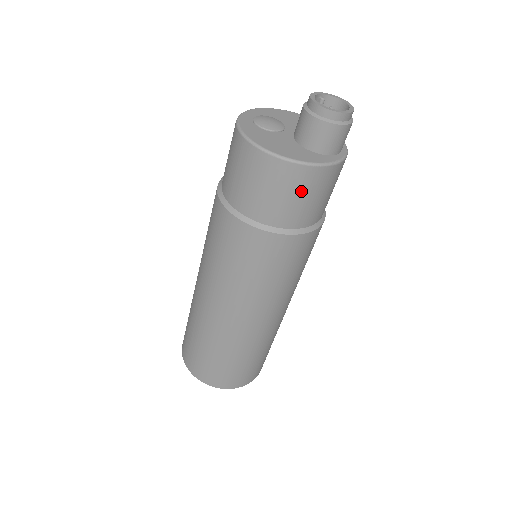
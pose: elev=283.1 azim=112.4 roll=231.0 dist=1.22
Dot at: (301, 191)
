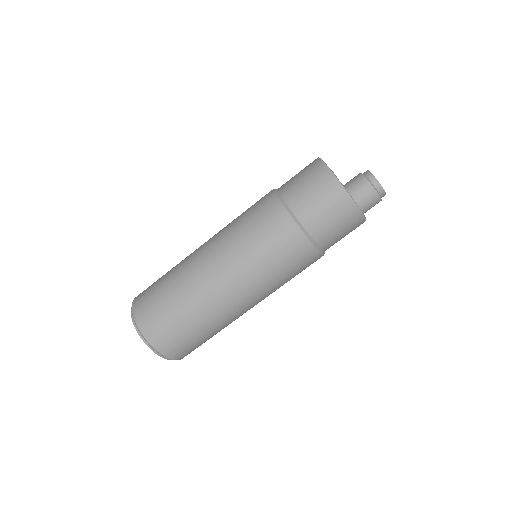
Dot at: (326, 200)
